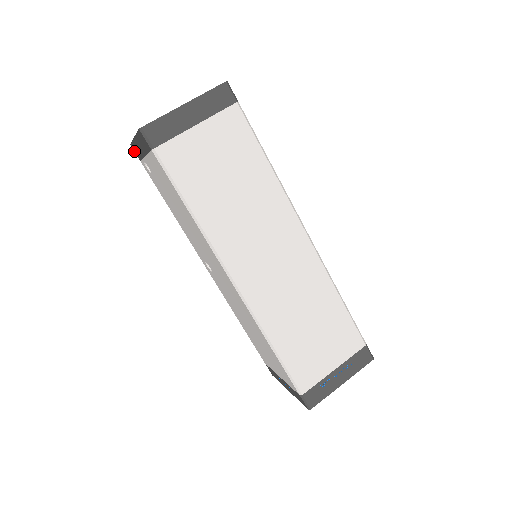
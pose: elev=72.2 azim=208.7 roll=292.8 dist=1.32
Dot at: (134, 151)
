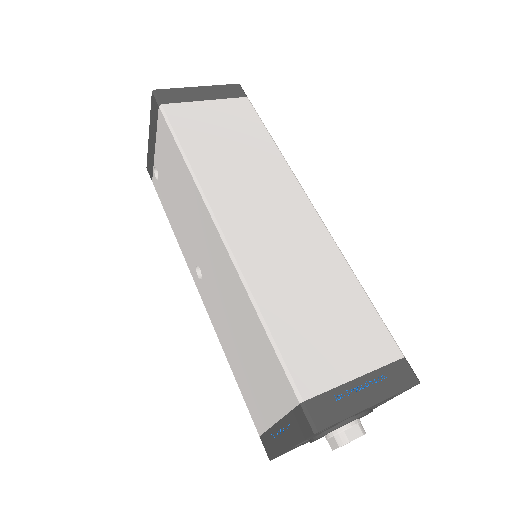
Dot at: (149, 173)
